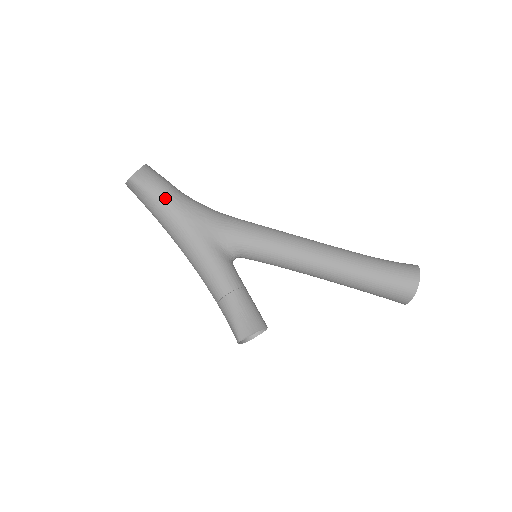
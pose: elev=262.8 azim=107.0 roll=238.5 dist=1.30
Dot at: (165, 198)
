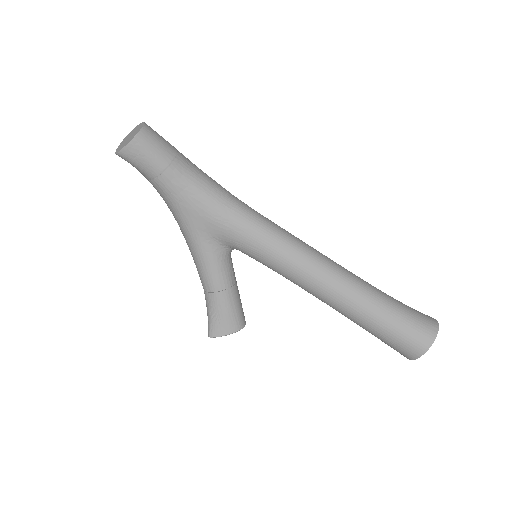
Dot at: (159, 179)
